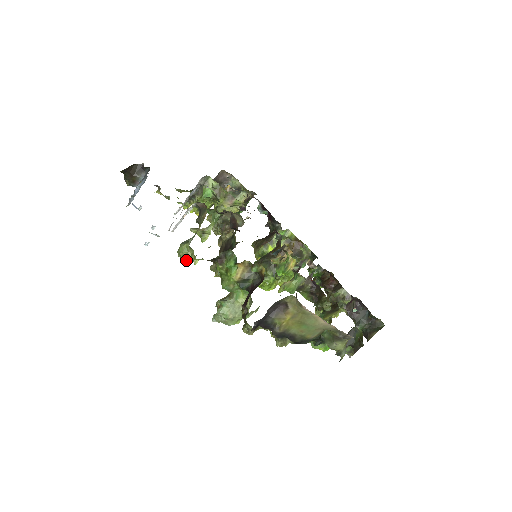
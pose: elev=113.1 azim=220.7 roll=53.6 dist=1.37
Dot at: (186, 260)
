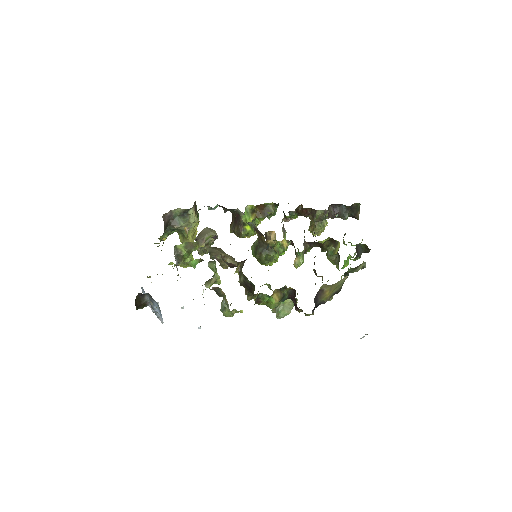
Dot at: (233, 314)
